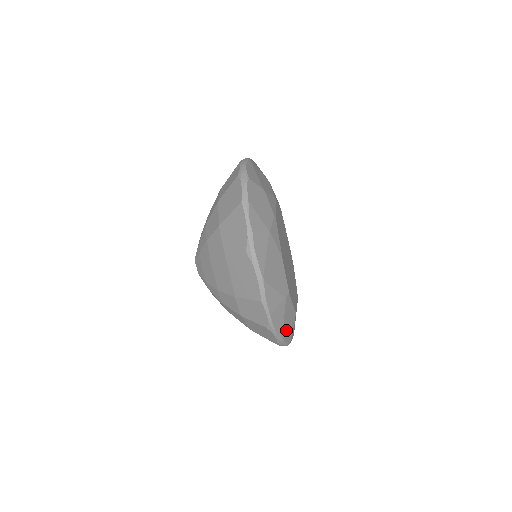
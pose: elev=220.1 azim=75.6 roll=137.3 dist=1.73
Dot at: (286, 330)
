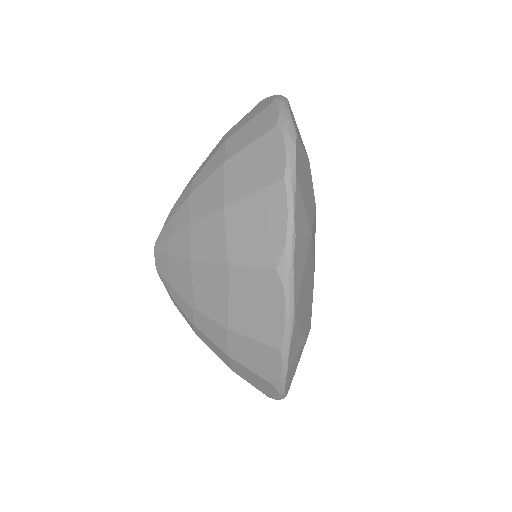
Dot at: occluded
